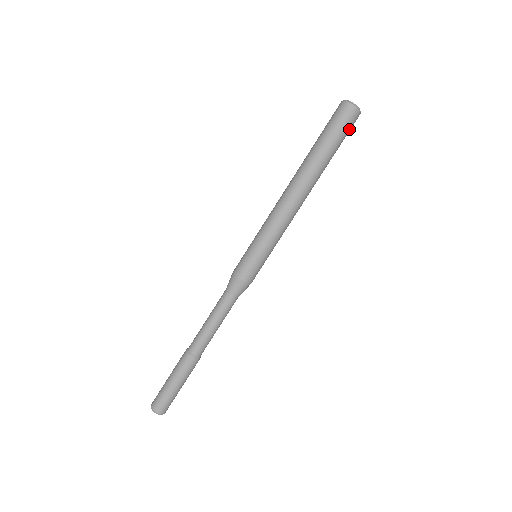
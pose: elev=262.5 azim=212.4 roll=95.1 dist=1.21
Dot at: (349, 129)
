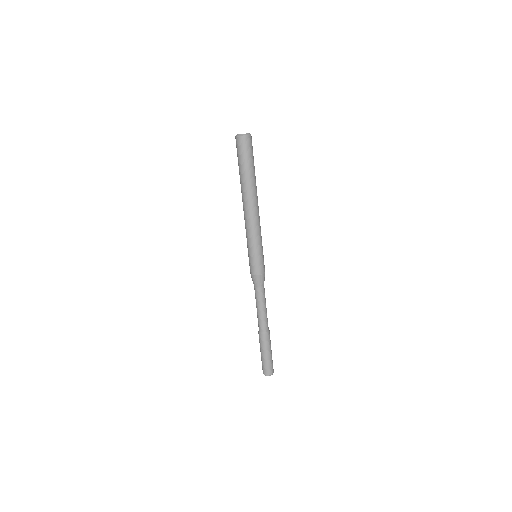
Dot at: (247, 150)
